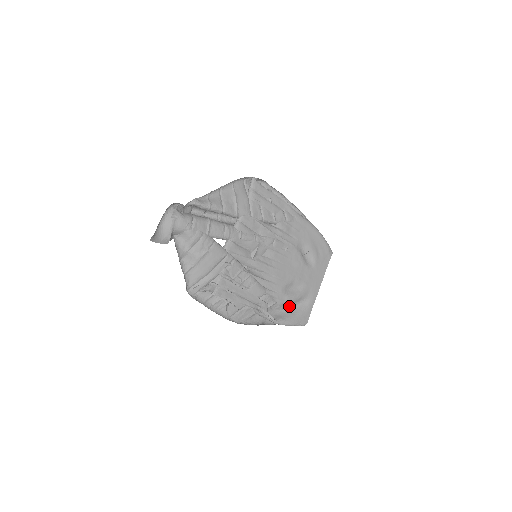
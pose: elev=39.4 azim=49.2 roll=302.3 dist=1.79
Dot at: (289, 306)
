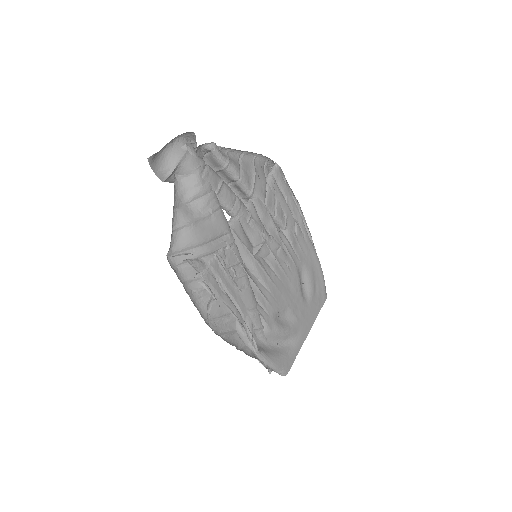
Dot at: (273, 341)
